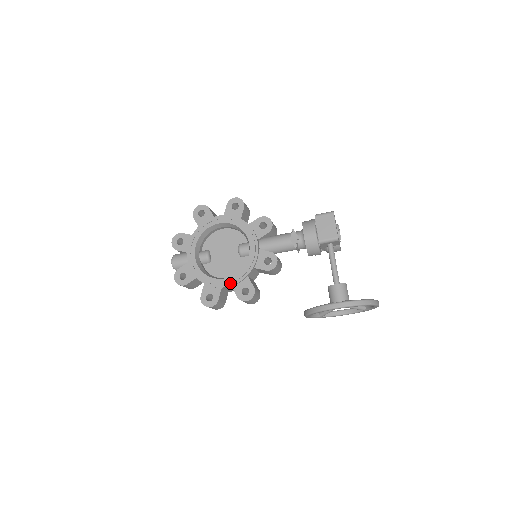
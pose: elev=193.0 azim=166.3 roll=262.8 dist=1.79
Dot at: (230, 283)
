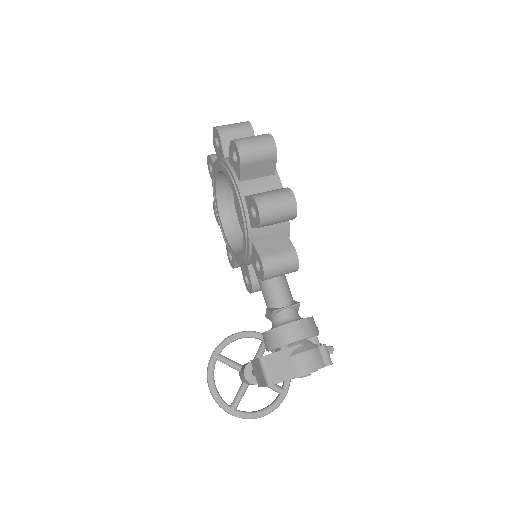
Dot at: (224, 236)
